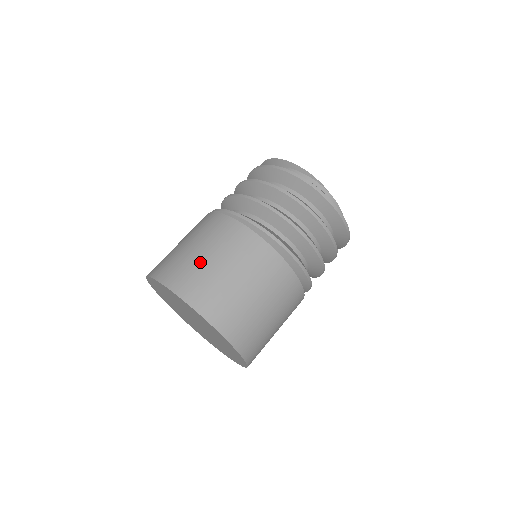
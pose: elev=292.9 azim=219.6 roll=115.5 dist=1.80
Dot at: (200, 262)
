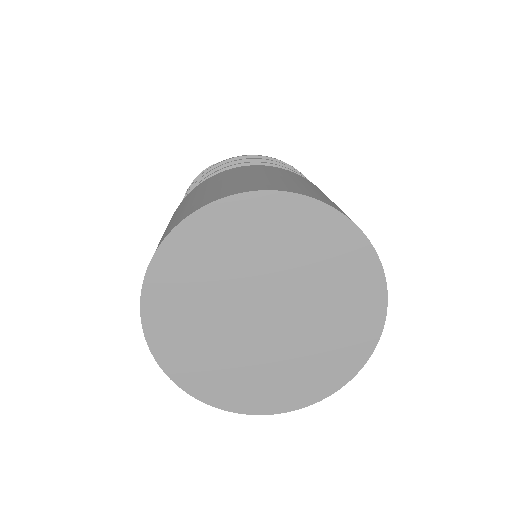
Dot at: (326, 197)
